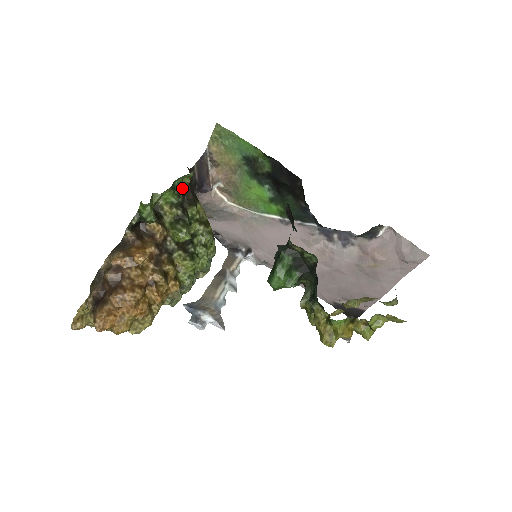
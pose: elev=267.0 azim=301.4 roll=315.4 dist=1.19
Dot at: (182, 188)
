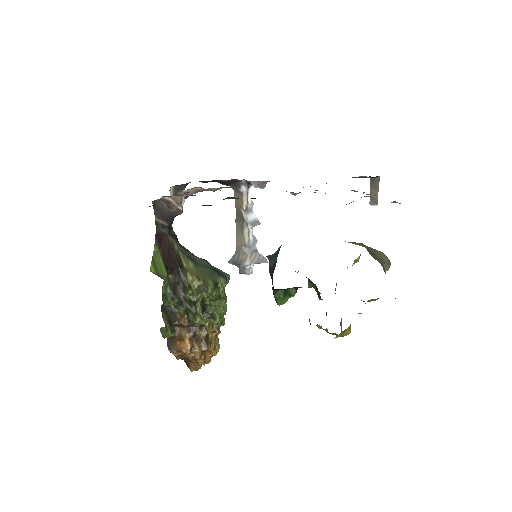
Dot at: (169, 288)
